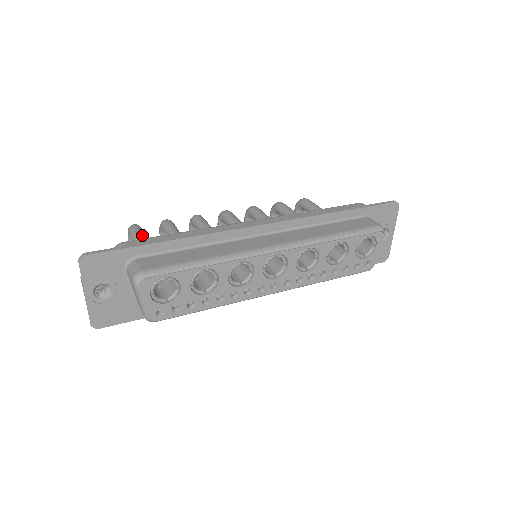
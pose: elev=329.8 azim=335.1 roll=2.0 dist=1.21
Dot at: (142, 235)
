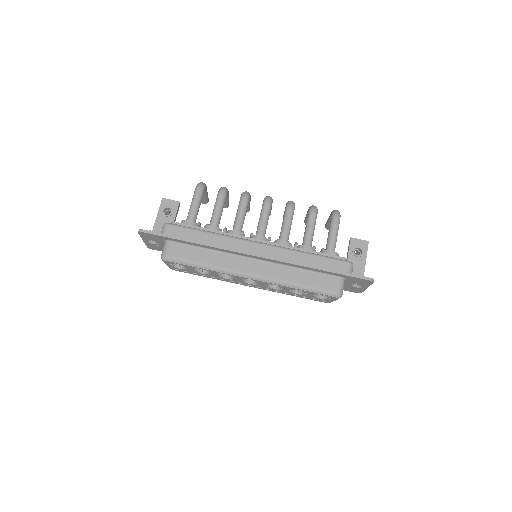
Dot at: (196, 204)
